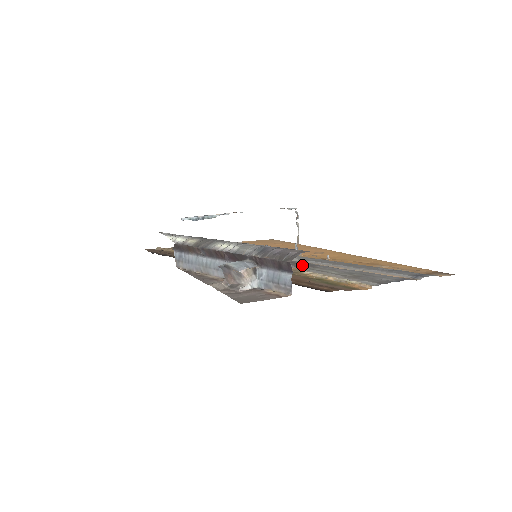
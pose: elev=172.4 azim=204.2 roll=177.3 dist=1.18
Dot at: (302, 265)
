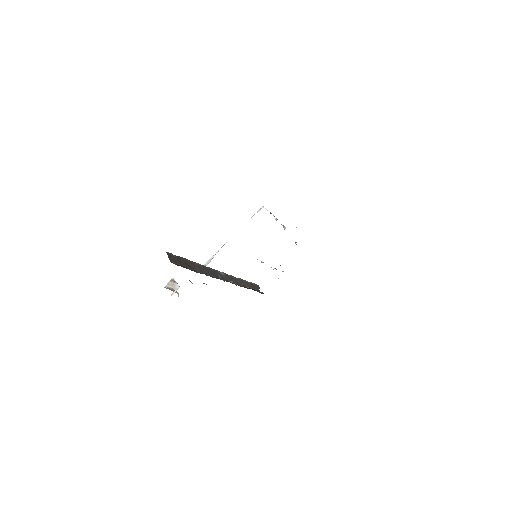
Dot at: occluded
